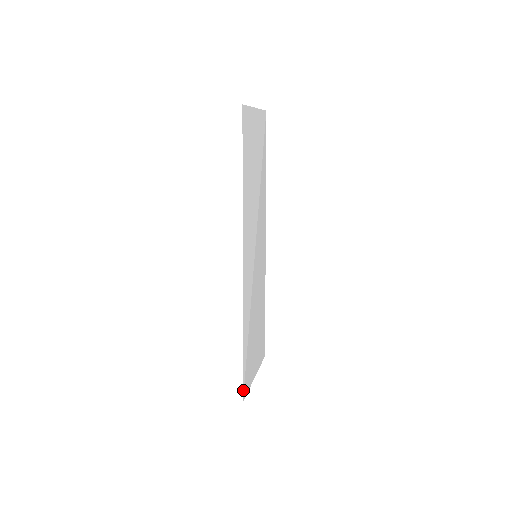
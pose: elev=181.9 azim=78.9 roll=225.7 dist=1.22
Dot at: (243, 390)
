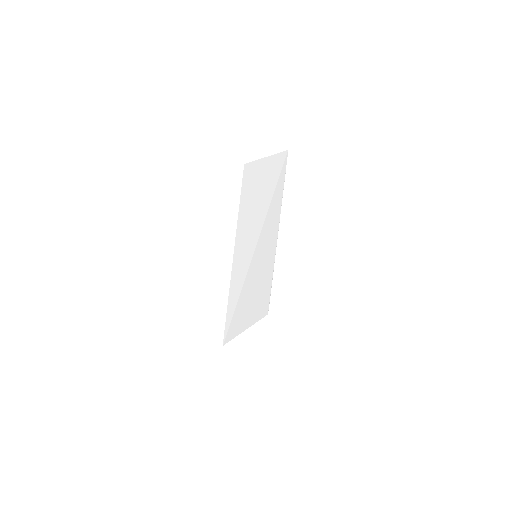
Dot at: (224, 339)
